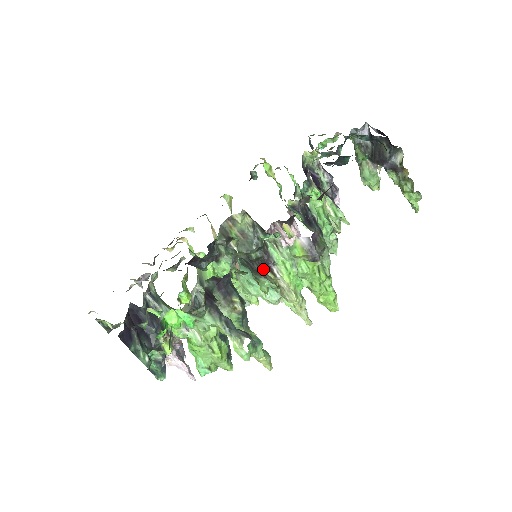
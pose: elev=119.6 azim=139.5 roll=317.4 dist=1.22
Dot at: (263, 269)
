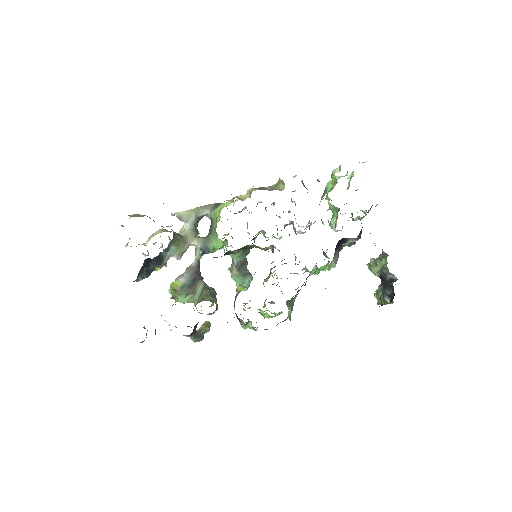
Dot at: occluded
